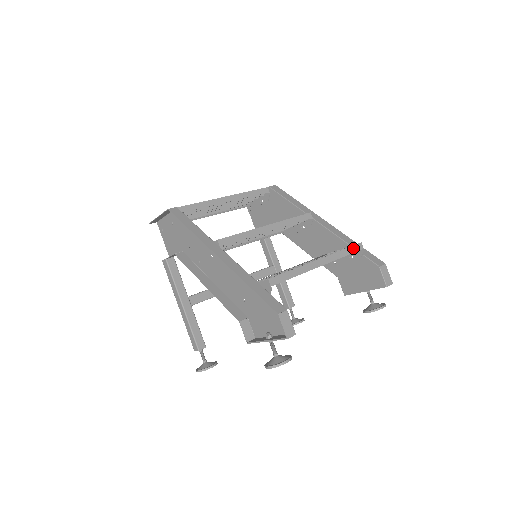
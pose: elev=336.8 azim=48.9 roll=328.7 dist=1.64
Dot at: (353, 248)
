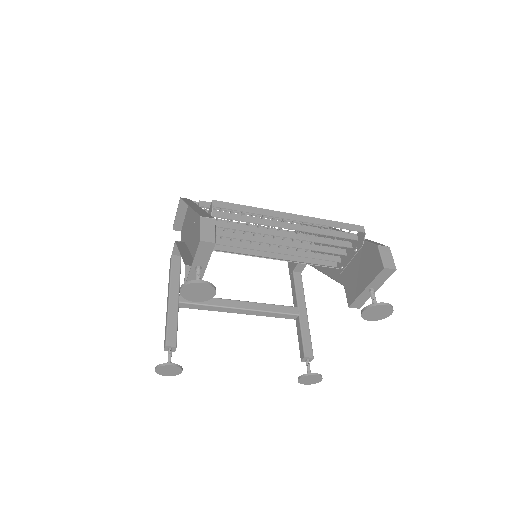
Dot at: (348, 225)
